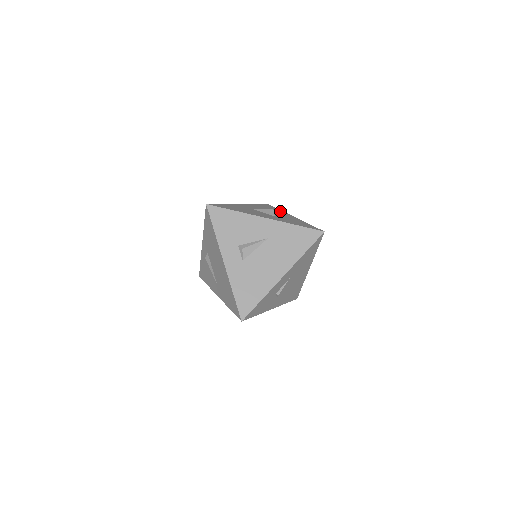
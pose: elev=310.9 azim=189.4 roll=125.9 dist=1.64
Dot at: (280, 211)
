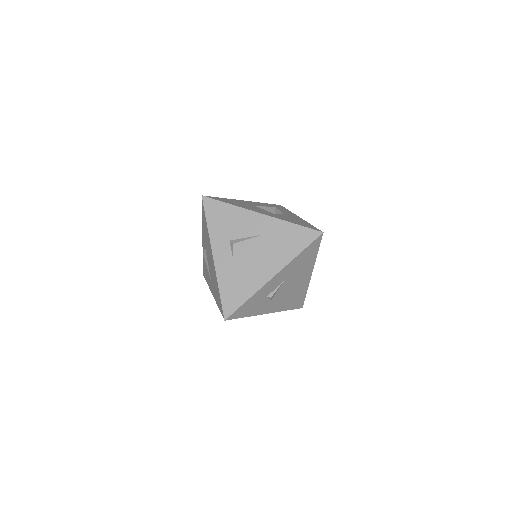
Dot at: (288, 211)
